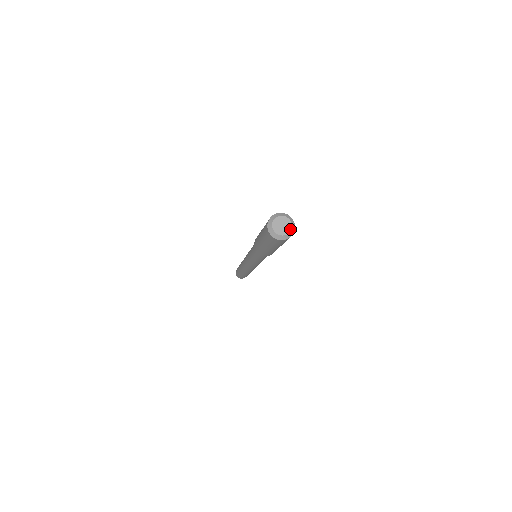
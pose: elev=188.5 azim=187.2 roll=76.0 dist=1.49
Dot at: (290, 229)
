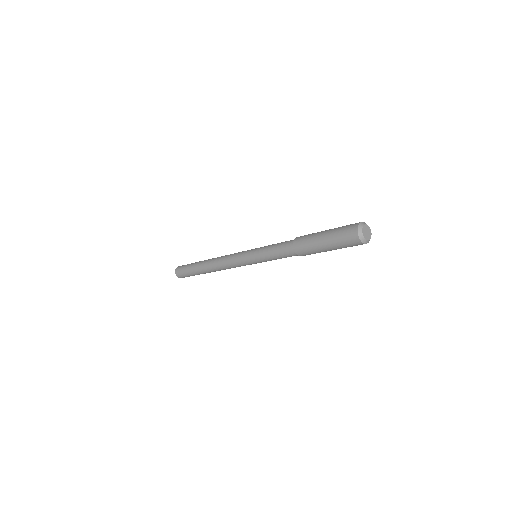
Dot at: occluded
